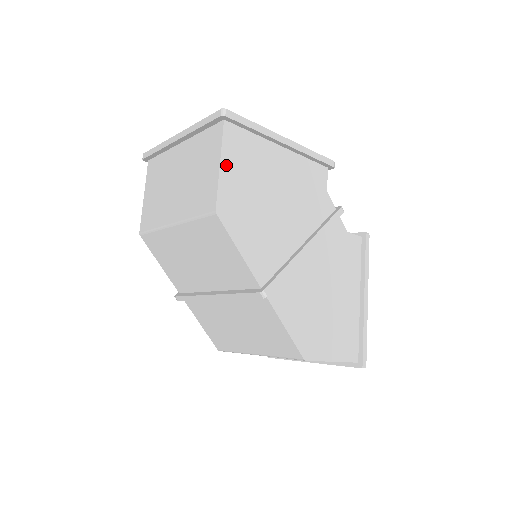
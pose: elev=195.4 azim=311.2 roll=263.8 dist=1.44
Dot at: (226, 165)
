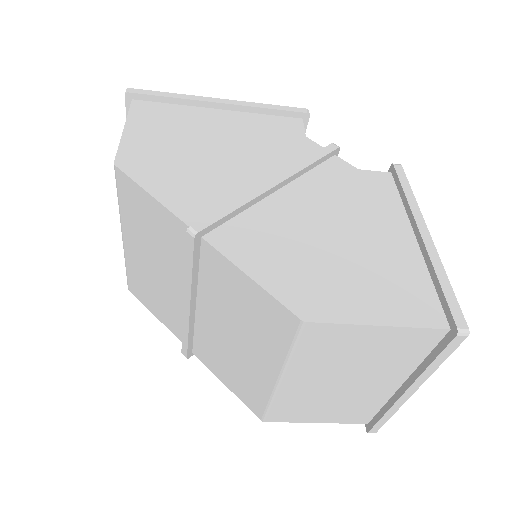
Dot at: (133, 128)
